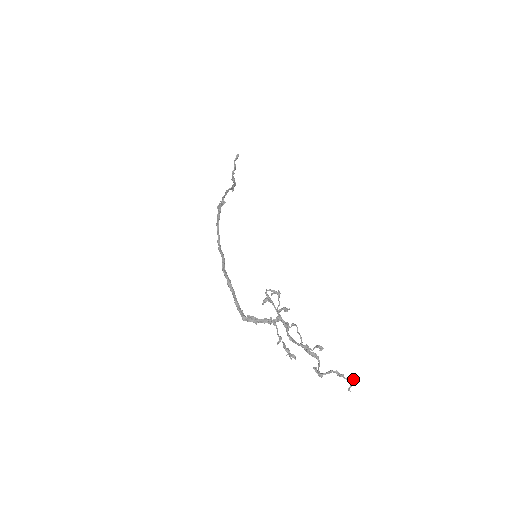
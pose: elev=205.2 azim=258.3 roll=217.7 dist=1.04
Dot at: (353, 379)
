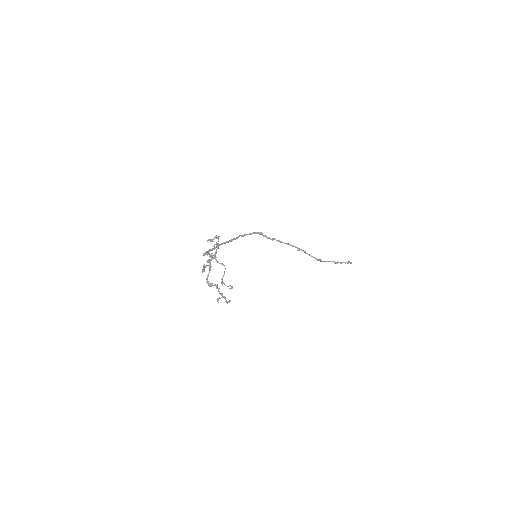
Dot at: (222, 293)
